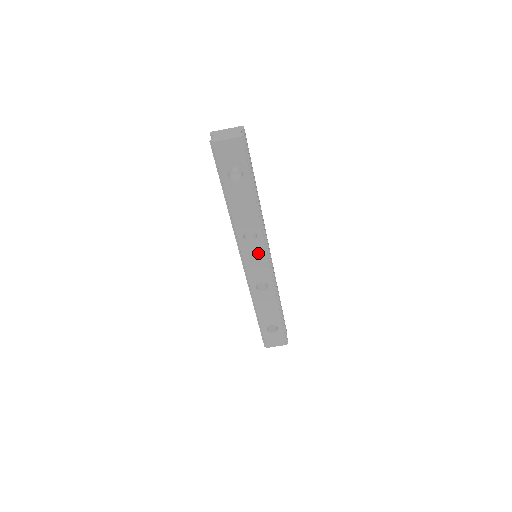
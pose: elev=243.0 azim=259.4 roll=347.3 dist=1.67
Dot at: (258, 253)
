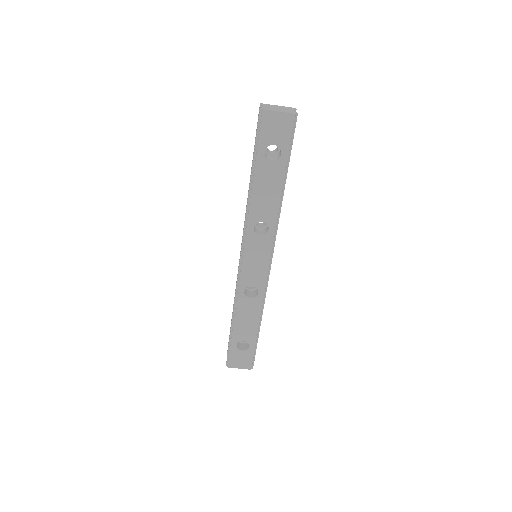
Dot at: (262, 251)
